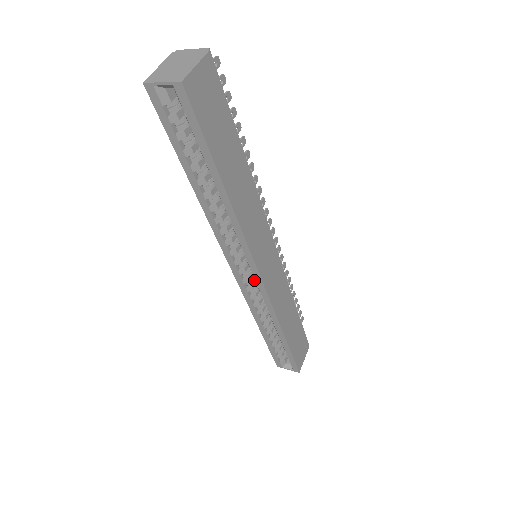
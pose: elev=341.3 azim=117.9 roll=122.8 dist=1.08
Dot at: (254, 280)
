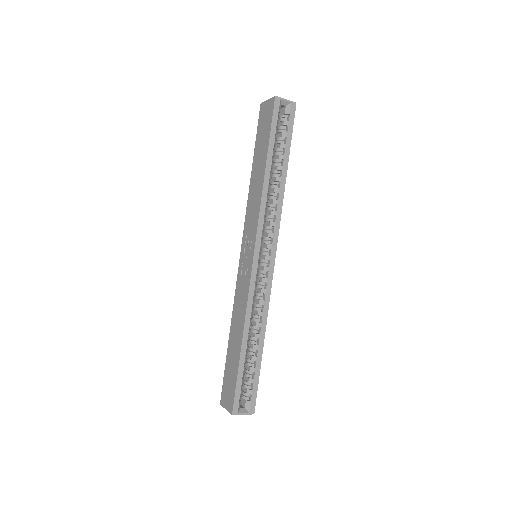
Dot at: occluded
